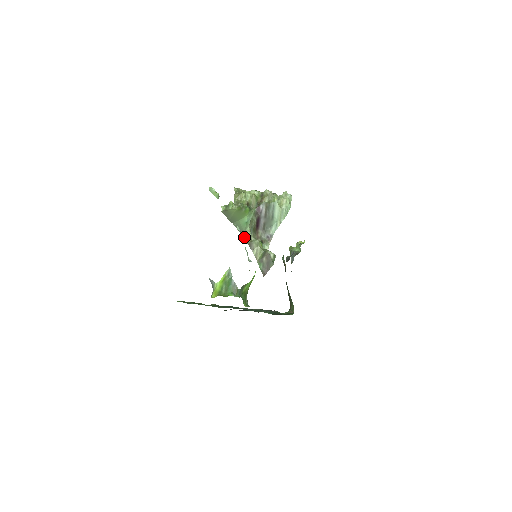
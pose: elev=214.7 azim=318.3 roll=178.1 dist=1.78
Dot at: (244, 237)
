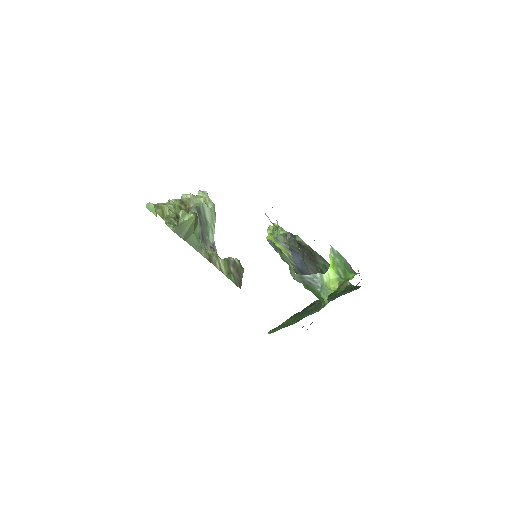
Dot at: (202, 253)
